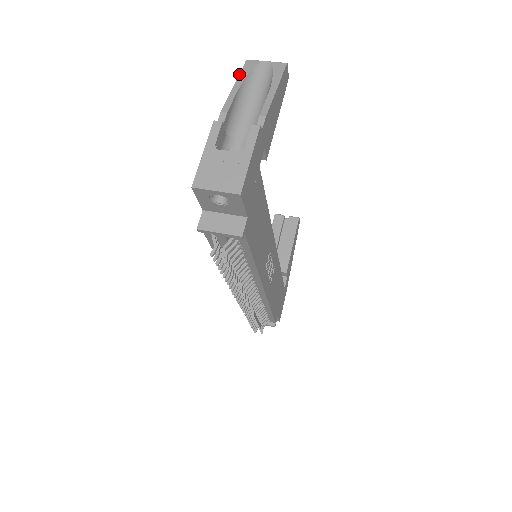
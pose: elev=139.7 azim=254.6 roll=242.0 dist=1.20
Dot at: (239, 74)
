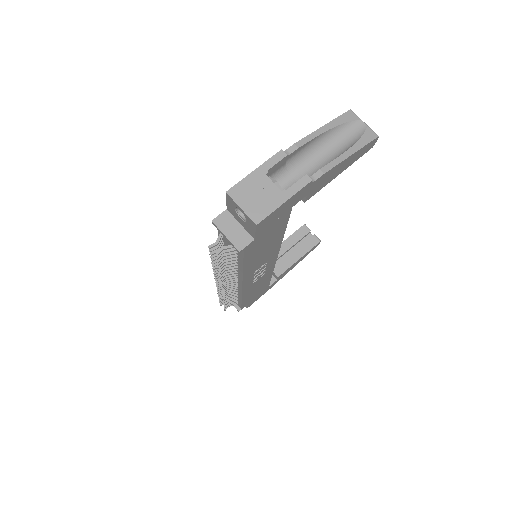
Dot at: (334, 119)
